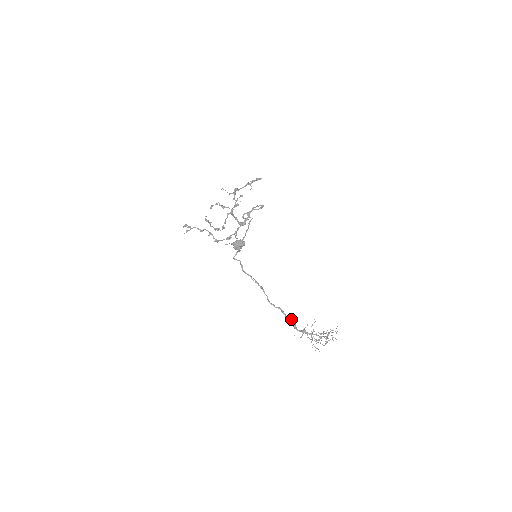
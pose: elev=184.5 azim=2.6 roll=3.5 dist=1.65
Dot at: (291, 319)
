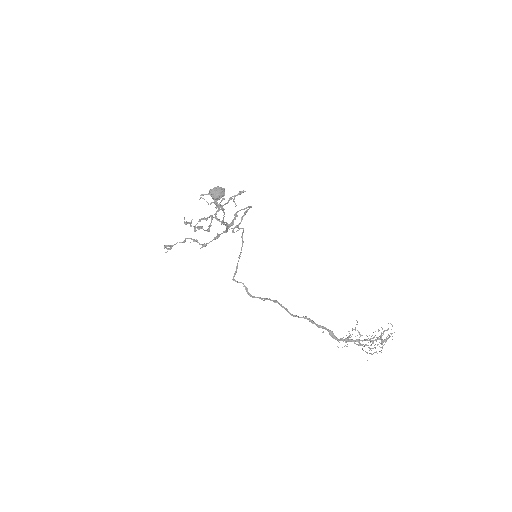
Dot at: (325, 327)
